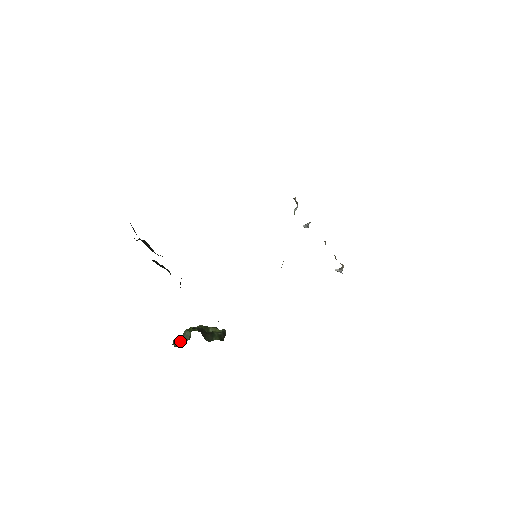
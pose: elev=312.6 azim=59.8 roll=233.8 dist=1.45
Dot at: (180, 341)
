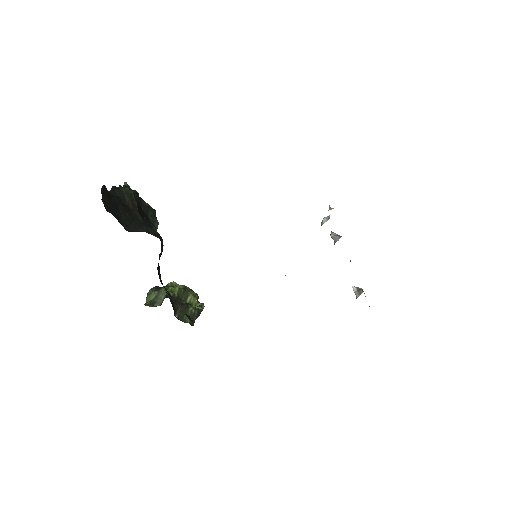
Dot at: (152, 299)
